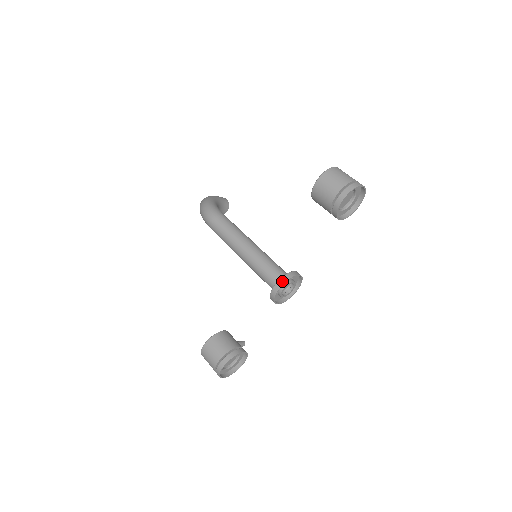
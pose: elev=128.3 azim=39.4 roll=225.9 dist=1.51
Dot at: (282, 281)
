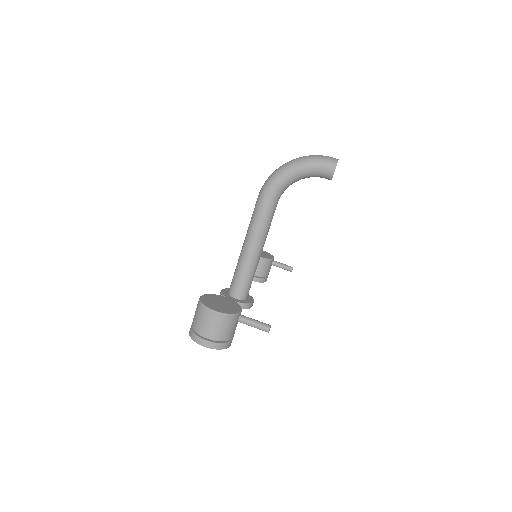
Dot at: occluded
